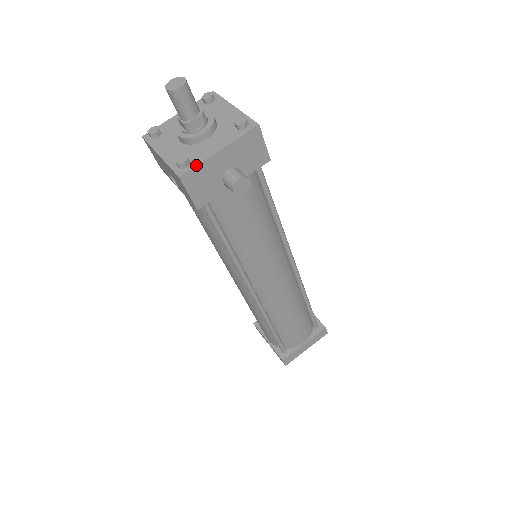
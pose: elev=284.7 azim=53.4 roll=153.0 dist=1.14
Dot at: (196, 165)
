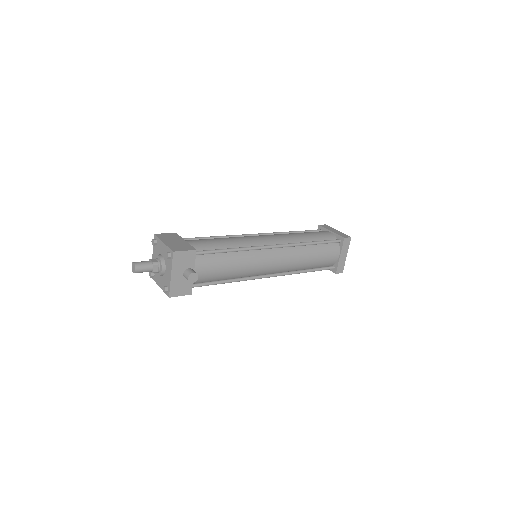
Dot at: (169, 288)
